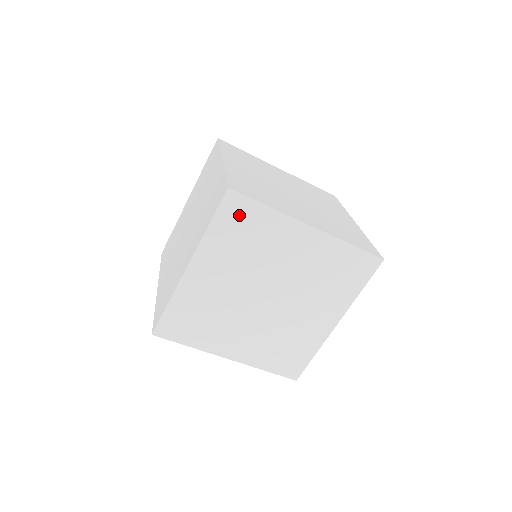
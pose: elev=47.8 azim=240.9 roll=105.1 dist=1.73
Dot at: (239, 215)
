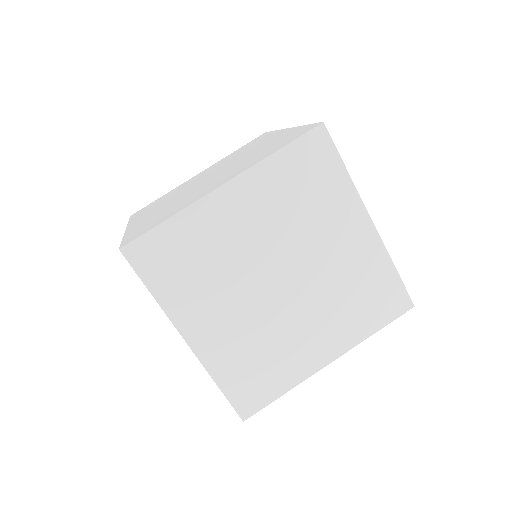
Dot at: (314, 160)
